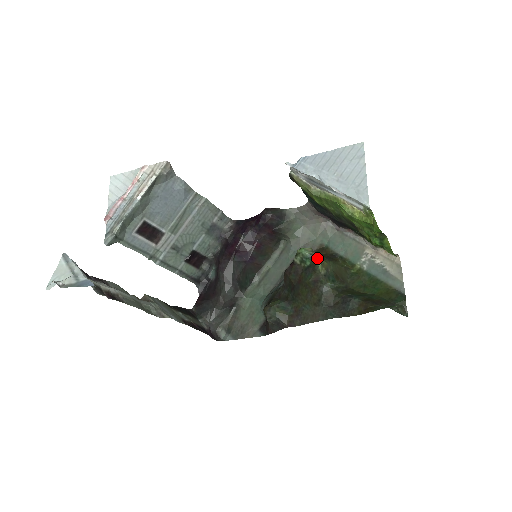
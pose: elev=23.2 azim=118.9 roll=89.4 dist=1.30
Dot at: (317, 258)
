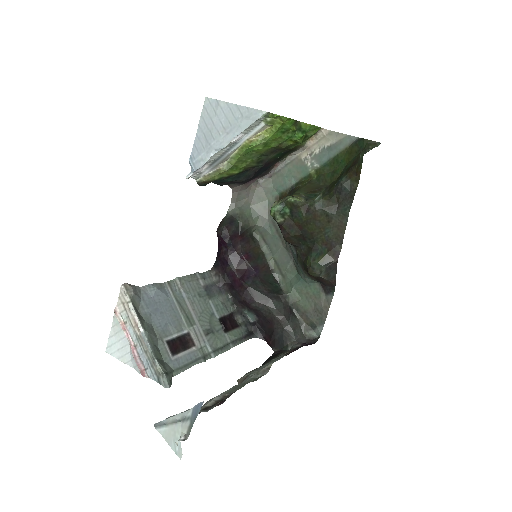
Dot at: (287, 199)
